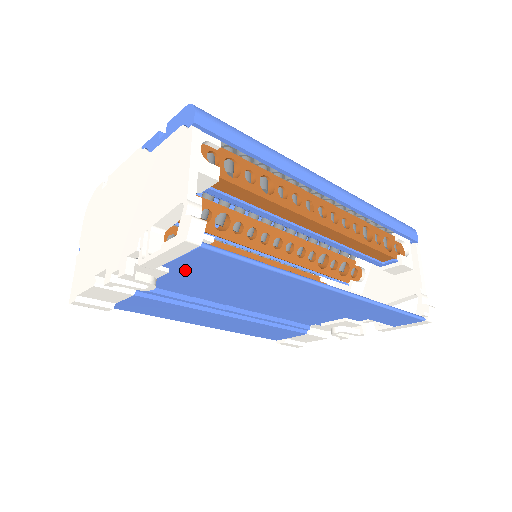
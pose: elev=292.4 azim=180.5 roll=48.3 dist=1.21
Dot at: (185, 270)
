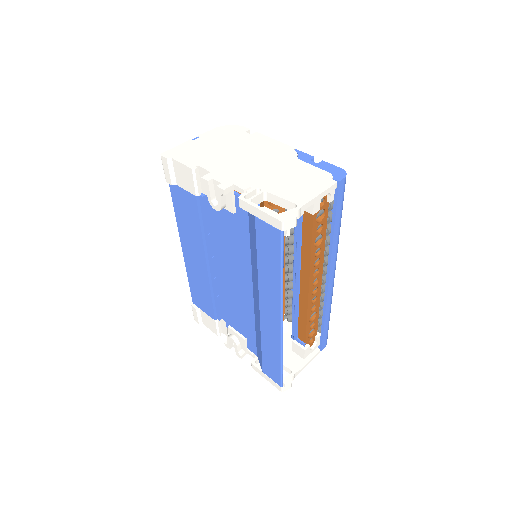
Dot at: (240, 222)
